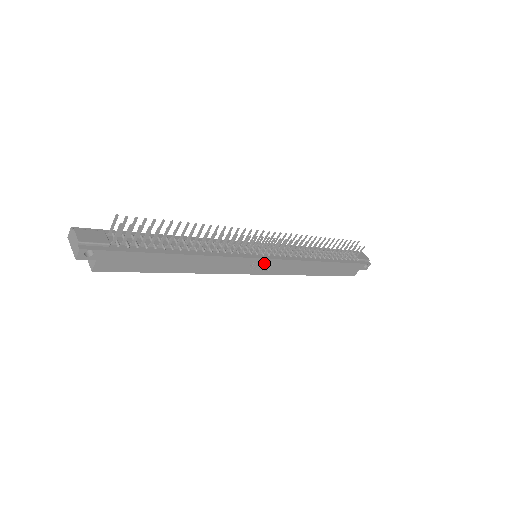
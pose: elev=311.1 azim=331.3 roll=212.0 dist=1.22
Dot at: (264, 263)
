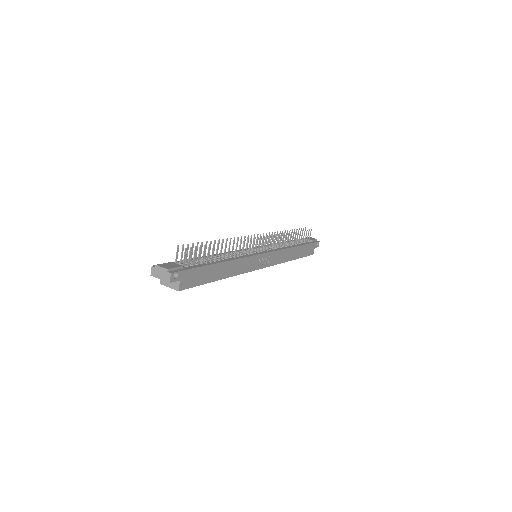
Dot at: (265, 257)
